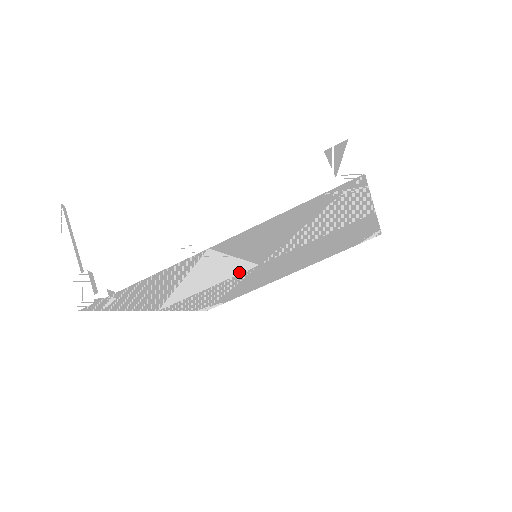
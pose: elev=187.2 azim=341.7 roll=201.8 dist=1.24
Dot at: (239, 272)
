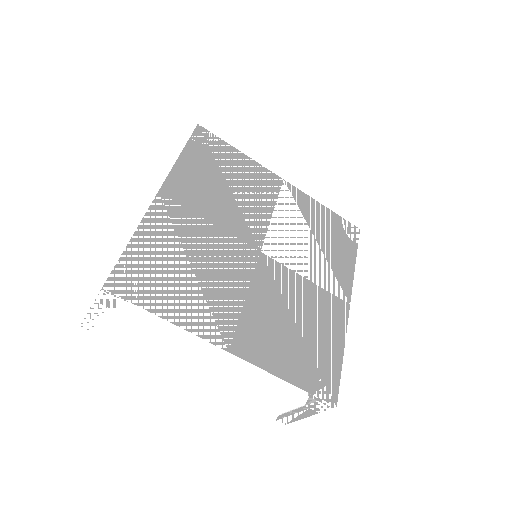
Dot at: (250, 263)
